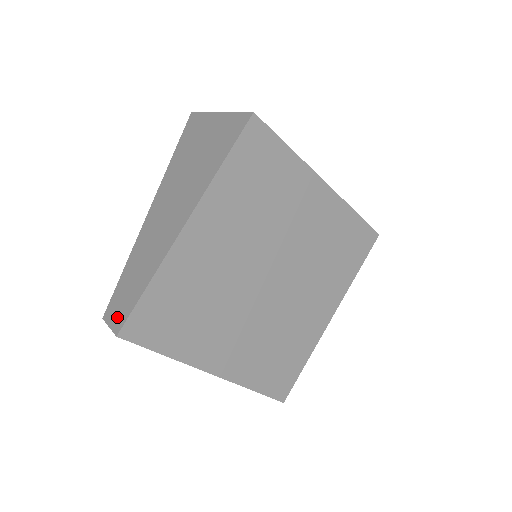
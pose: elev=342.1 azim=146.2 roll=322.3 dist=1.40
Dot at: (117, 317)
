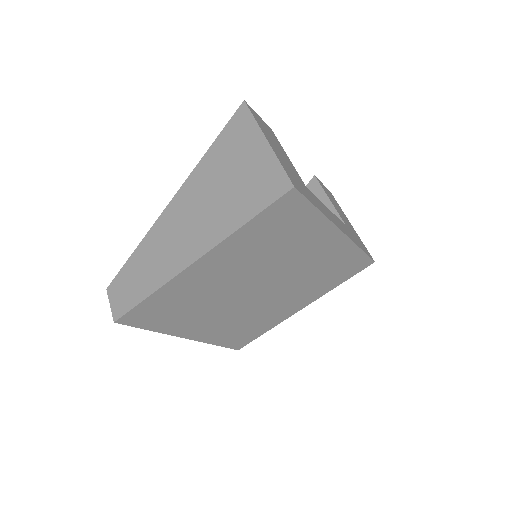
Dot at: (118, 302)
